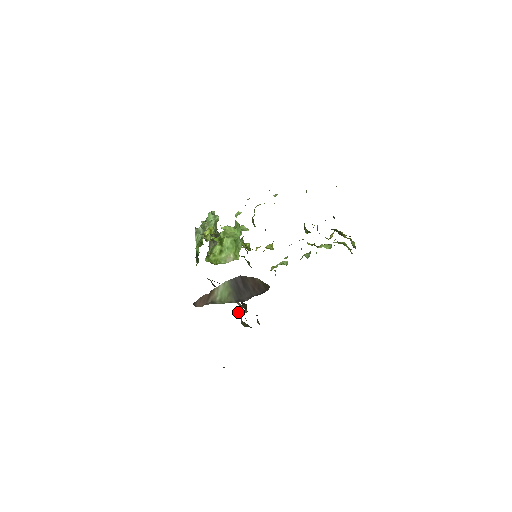
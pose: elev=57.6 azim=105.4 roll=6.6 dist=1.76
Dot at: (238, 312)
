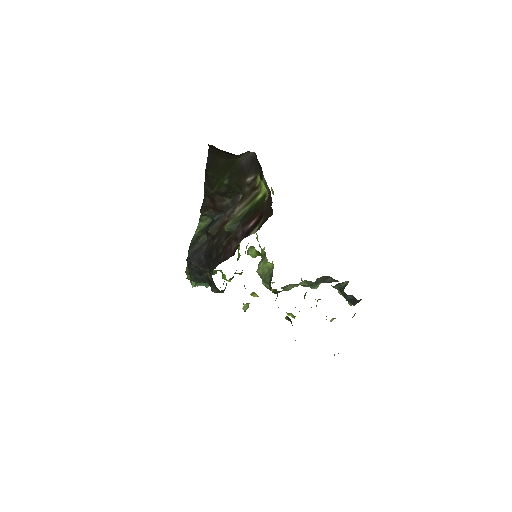
Dot at: occluded
